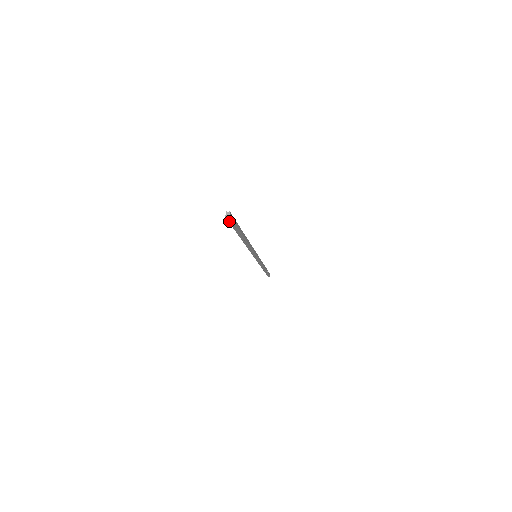
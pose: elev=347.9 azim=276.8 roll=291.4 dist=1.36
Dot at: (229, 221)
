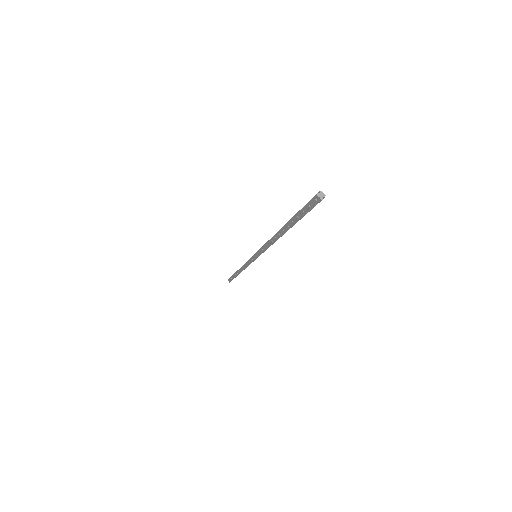
Dot at: occluded
